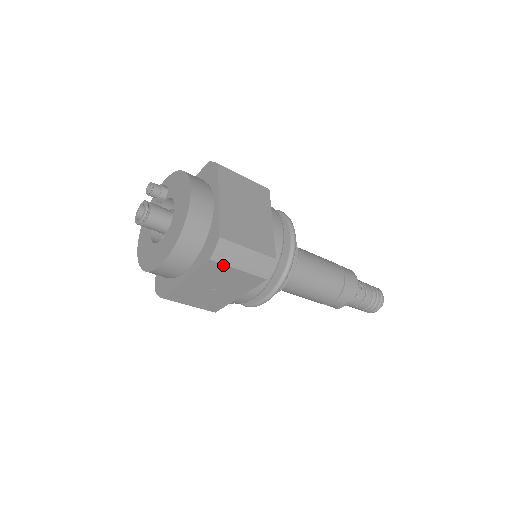
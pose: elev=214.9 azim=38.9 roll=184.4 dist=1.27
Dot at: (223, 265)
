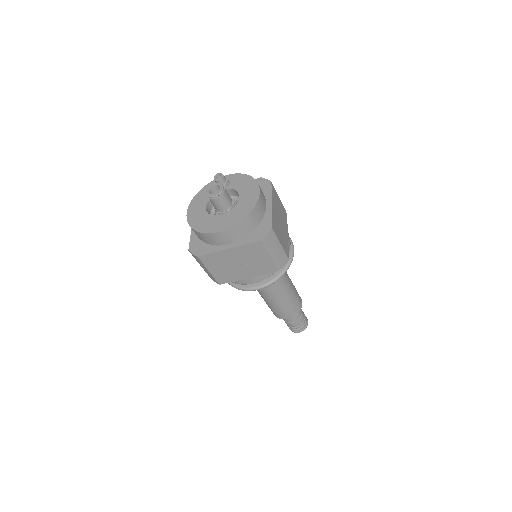
Dot at: (264, 248)
